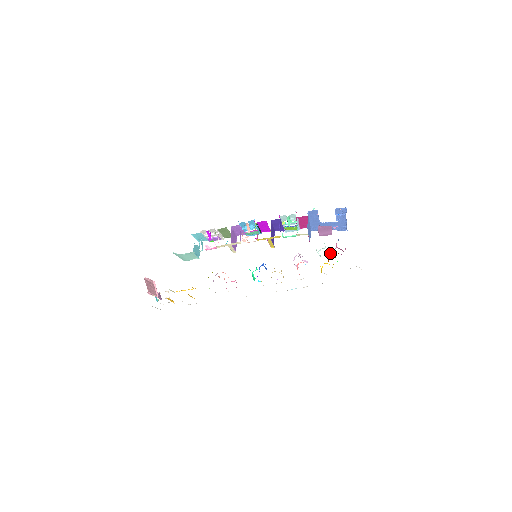
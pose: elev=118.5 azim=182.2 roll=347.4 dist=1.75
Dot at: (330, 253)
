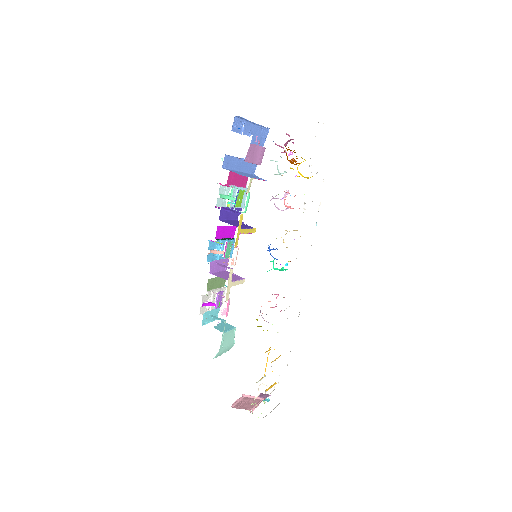
Dot at: (287, 159)
